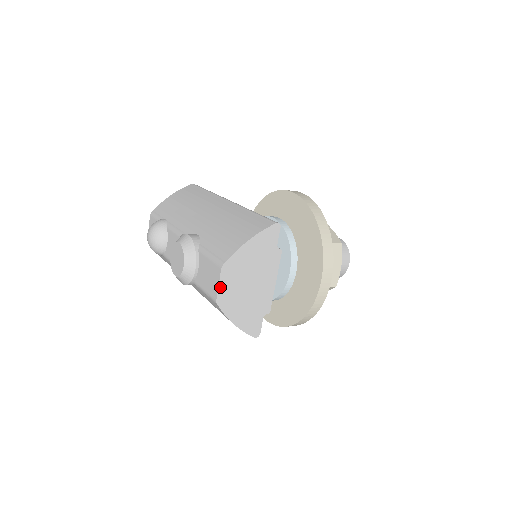
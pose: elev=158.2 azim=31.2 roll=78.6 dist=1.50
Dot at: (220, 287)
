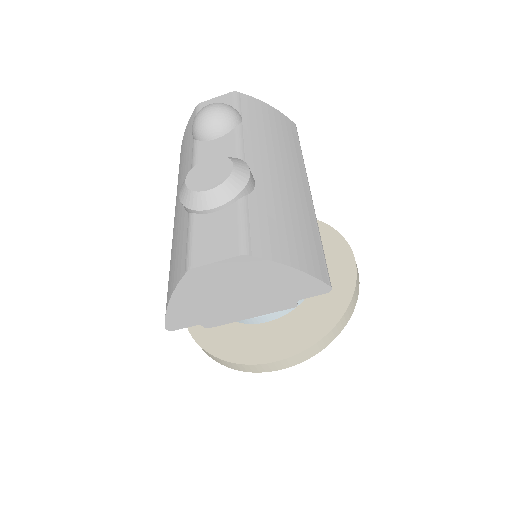
Dot at: (213, 265)
